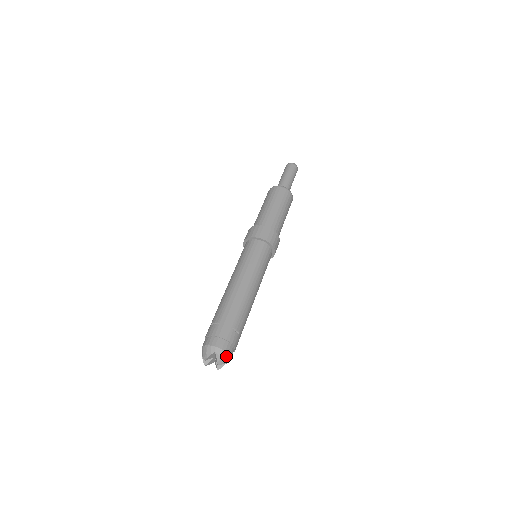
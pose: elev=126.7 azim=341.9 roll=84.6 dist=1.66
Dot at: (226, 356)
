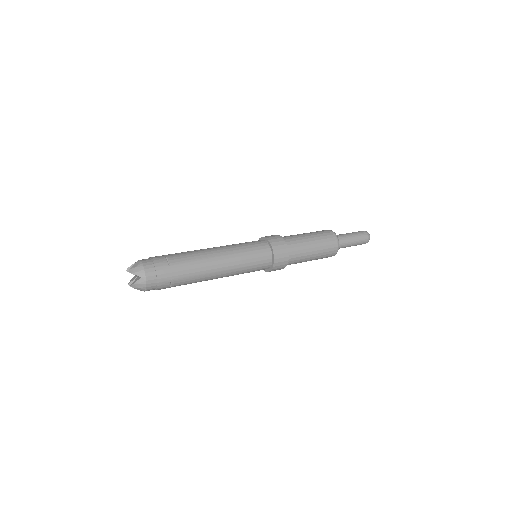
Dot at: (141, 268)
